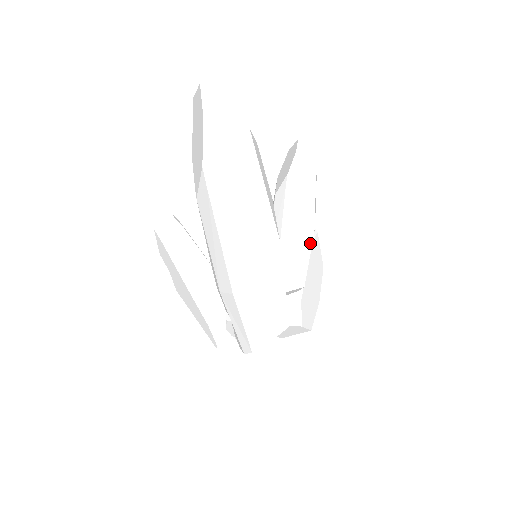
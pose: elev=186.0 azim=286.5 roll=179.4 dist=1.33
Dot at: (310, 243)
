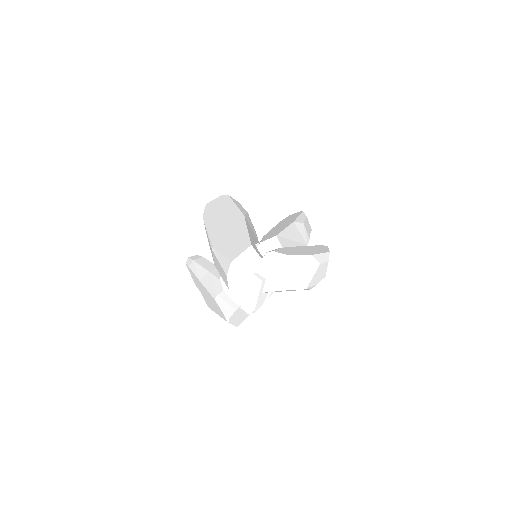
Dot at: (288, 225)
